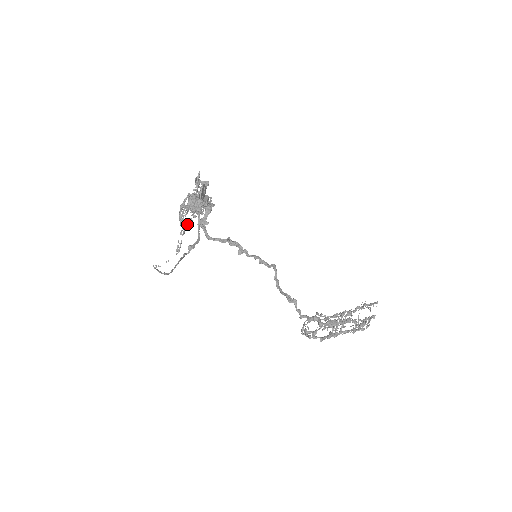
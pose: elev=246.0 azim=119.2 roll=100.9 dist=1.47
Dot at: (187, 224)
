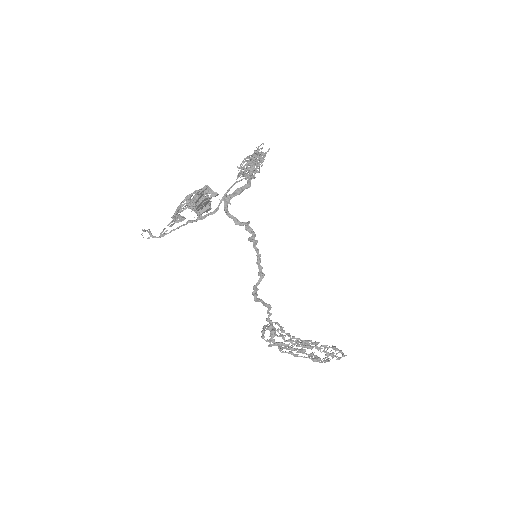
Dot at: (181, 218)
